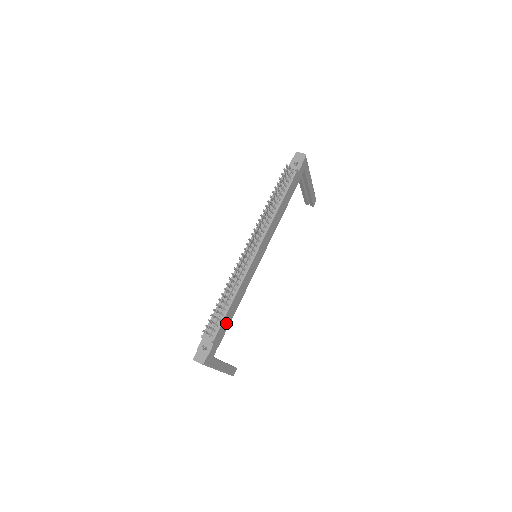
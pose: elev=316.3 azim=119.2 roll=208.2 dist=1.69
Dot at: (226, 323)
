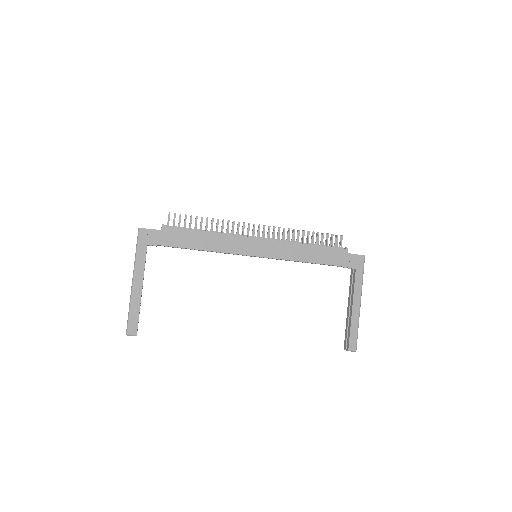
Dot at: (184, 239)
